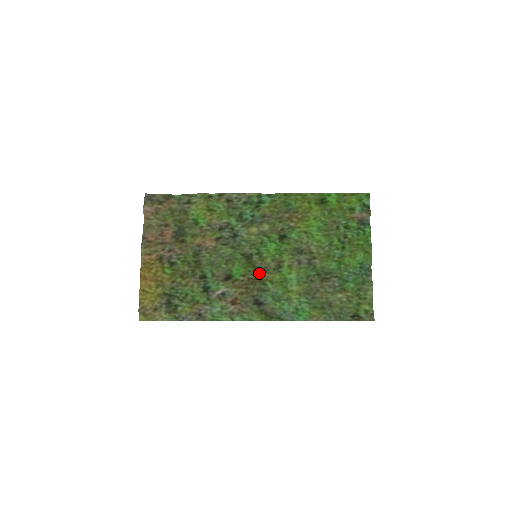
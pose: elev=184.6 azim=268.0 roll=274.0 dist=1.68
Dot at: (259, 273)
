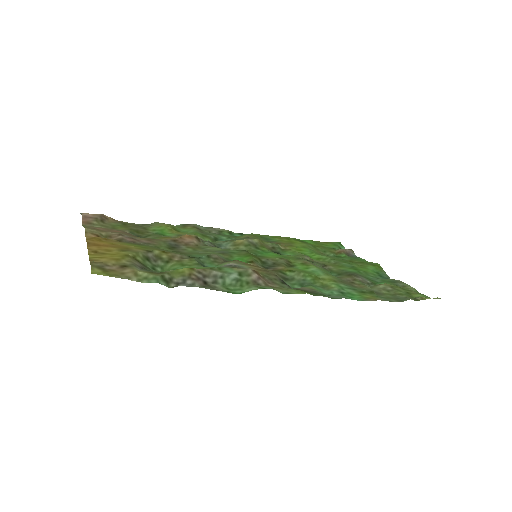
Dot at: (269, 267)
